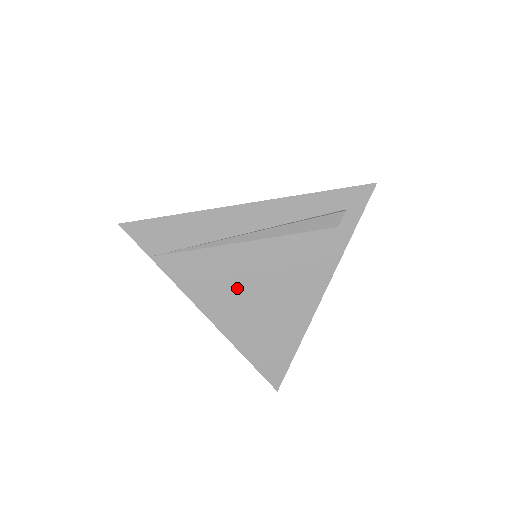
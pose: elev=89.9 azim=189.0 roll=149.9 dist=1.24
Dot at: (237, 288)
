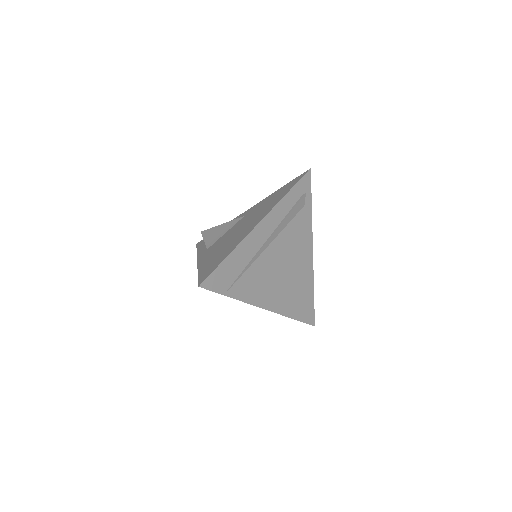
Dot at: (274, 279)
